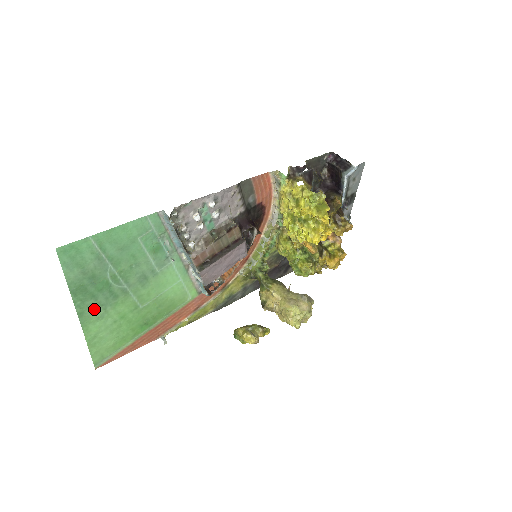
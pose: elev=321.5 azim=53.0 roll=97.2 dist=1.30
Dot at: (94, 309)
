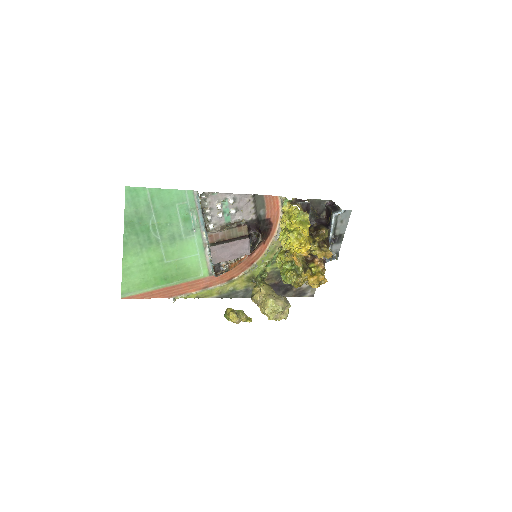
Dot at: (135, 245)
